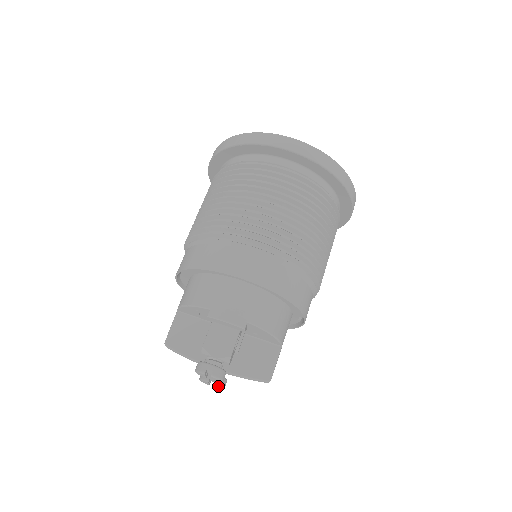
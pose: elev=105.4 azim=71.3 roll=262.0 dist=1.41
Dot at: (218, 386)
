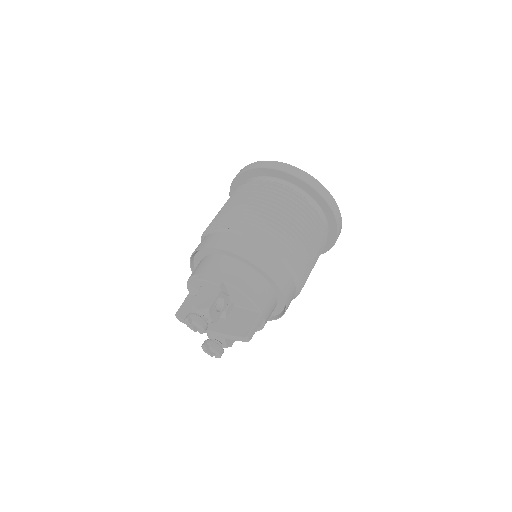
Dot at: (213, 350)
